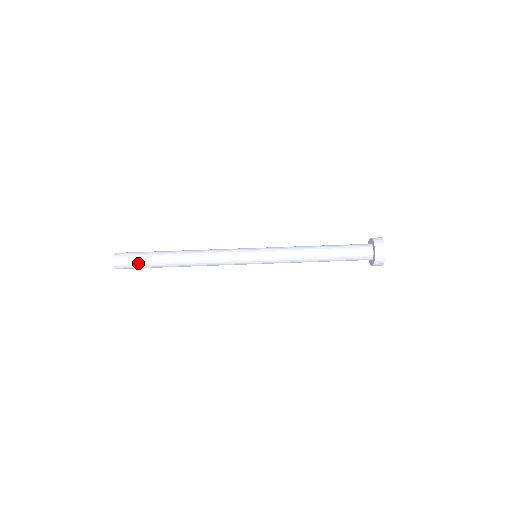
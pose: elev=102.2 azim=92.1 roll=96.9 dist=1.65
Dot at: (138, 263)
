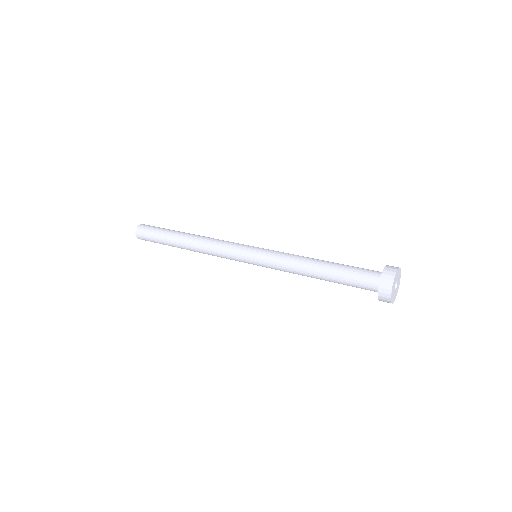
Dot at: occluded
